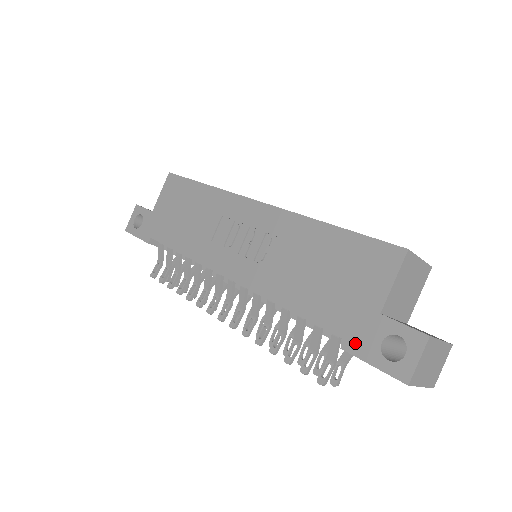
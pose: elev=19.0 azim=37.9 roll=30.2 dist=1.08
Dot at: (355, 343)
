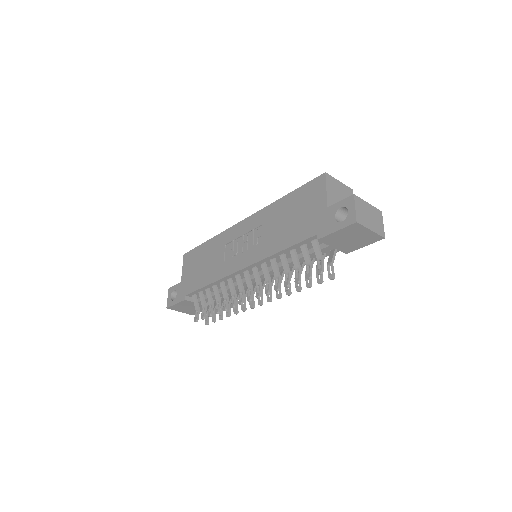
Dot at: (323, 230)
